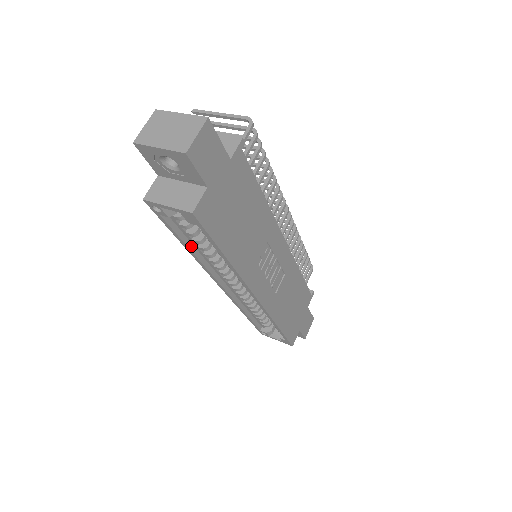
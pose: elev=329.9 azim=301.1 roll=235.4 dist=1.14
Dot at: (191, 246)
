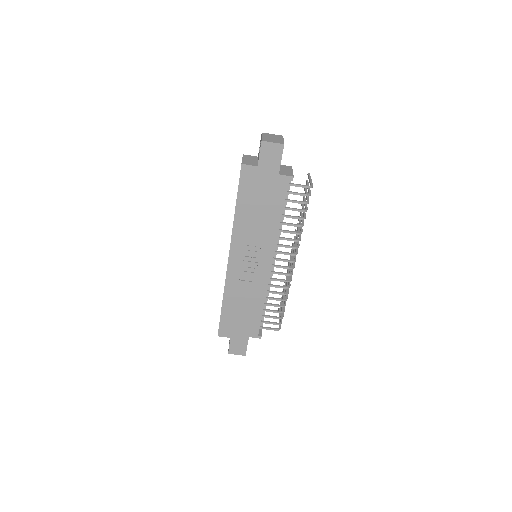
Dot at: occluded
